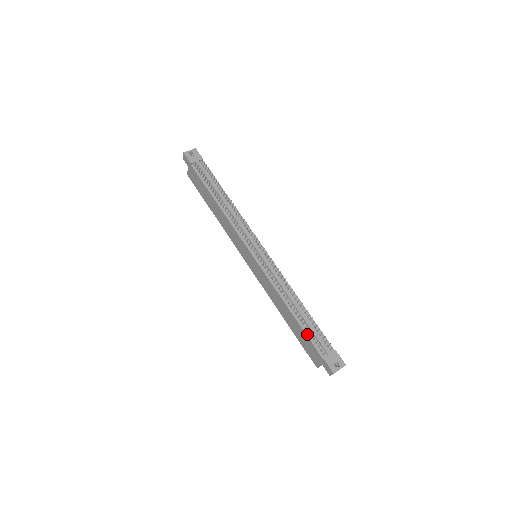
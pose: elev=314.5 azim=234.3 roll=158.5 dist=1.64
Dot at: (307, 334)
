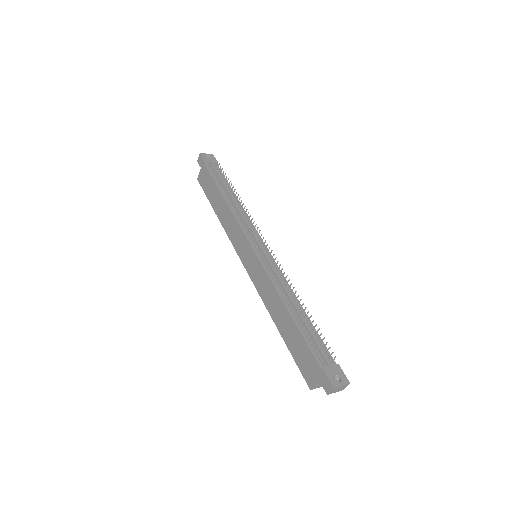
Dot at: (305, 338)
